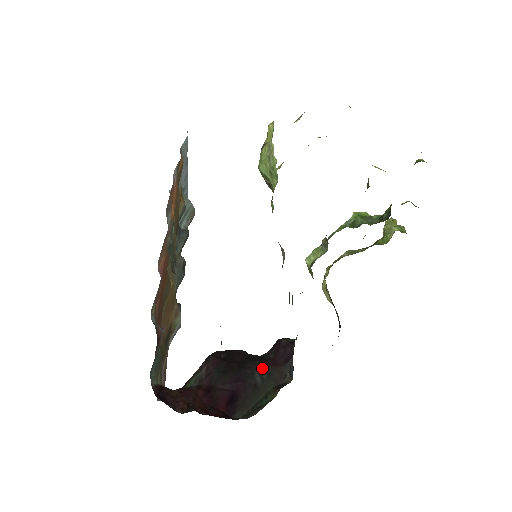
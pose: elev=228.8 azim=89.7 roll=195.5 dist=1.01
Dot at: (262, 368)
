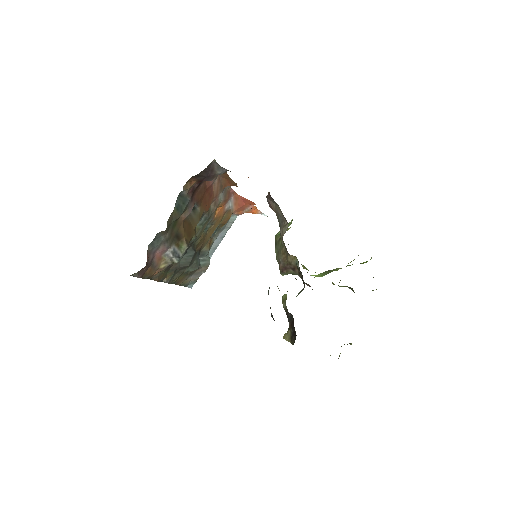
Dot at: occluded
